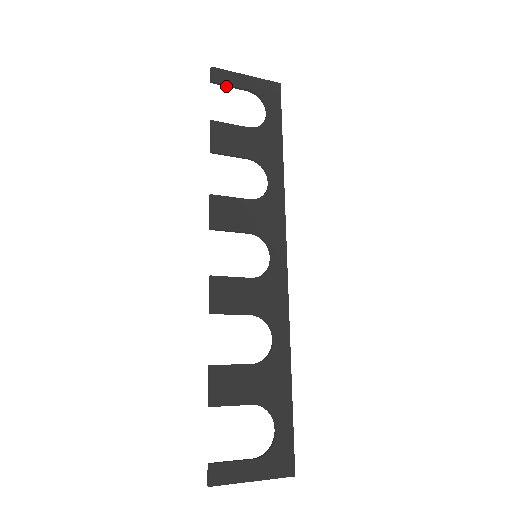
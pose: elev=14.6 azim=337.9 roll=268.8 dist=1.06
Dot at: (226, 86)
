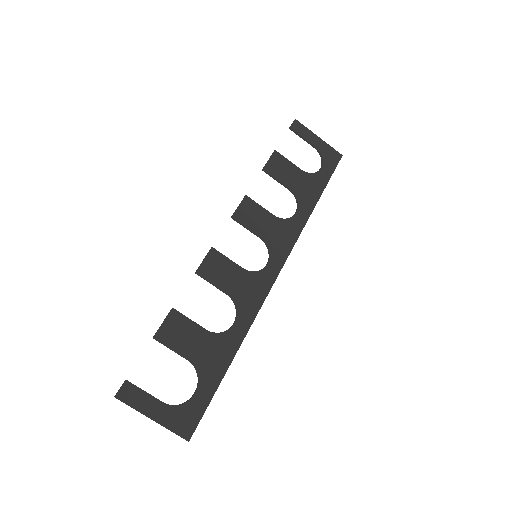
Dot at: (299, 136)
